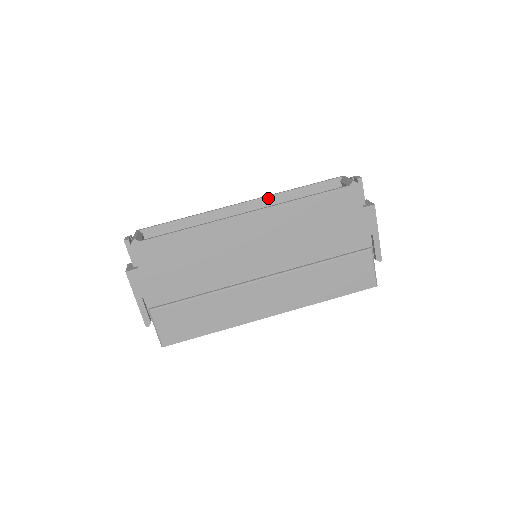
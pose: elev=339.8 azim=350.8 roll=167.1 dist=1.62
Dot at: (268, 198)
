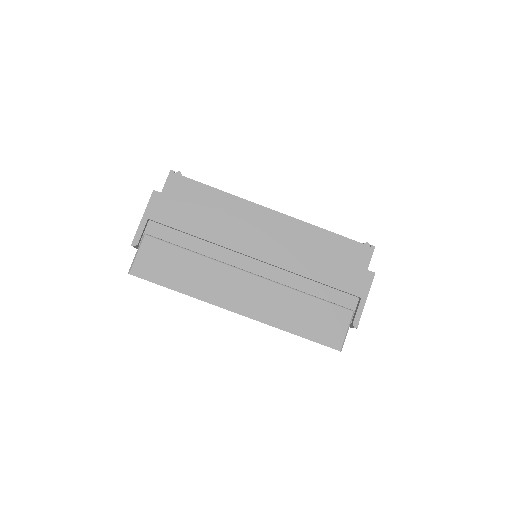
Dot at: occluded
